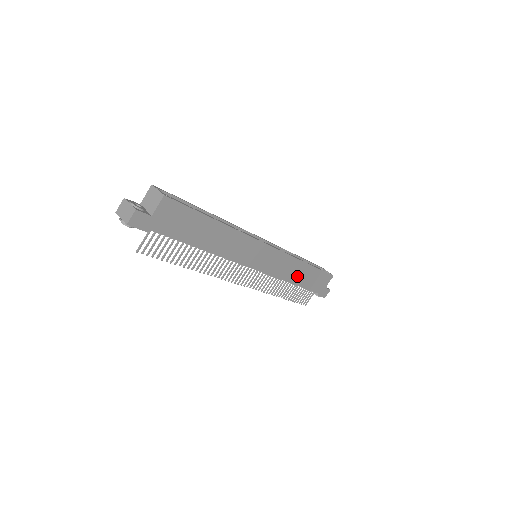
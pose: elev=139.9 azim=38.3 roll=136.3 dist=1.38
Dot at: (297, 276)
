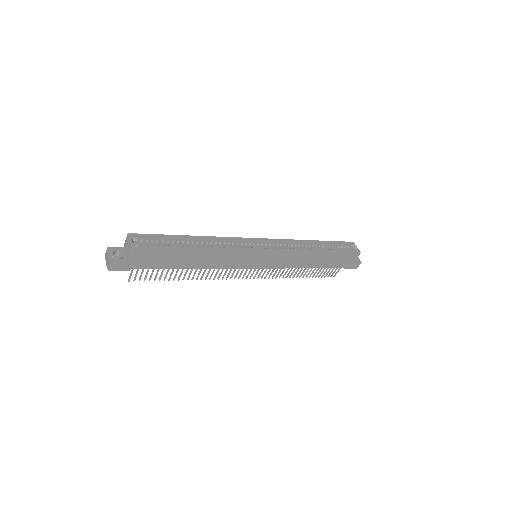
Dot at: (310, 262)
